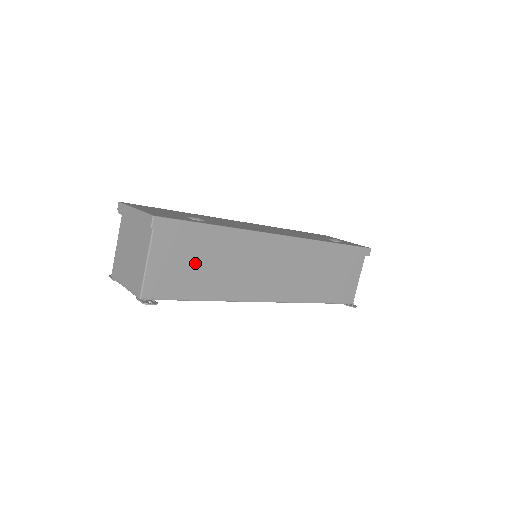
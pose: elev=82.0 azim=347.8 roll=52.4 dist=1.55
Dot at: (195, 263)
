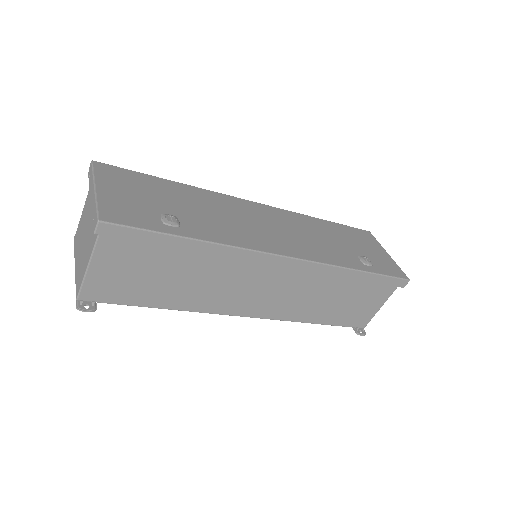
Dot at: (155, 272)
